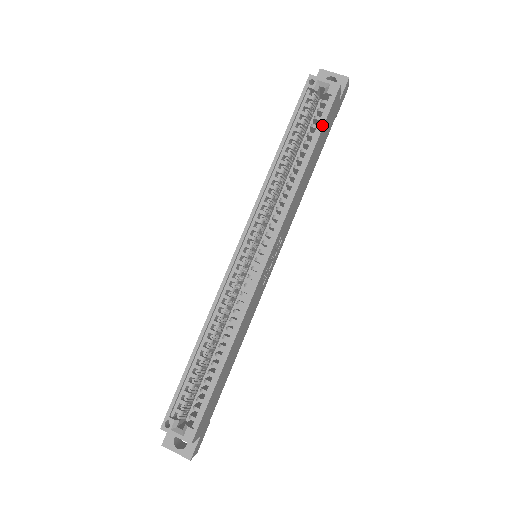
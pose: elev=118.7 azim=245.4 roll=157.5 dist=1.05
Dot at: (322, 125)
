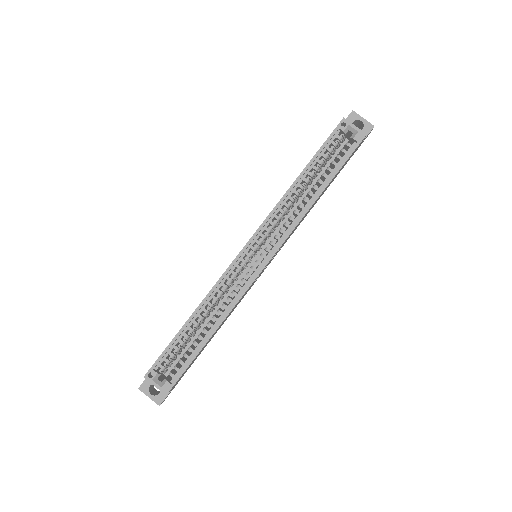
Dot at: (342, 165)
